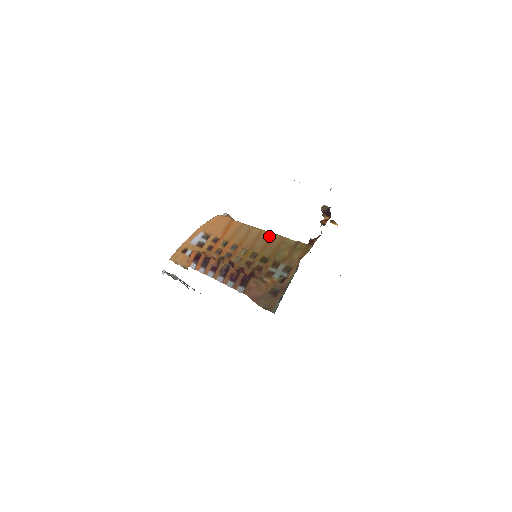
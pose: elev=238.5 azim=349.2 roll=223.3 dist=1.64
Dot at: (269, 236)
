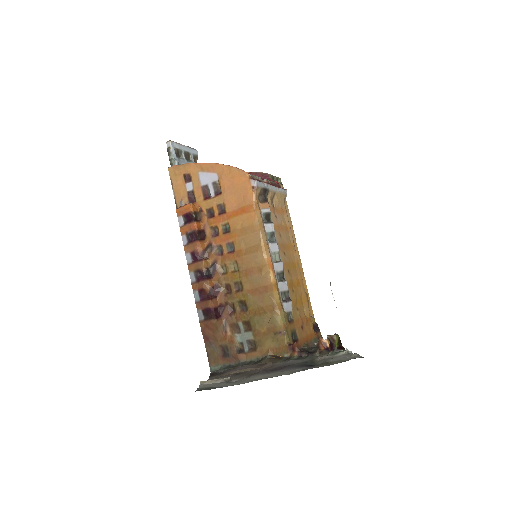
Dot at: (267, 285)
